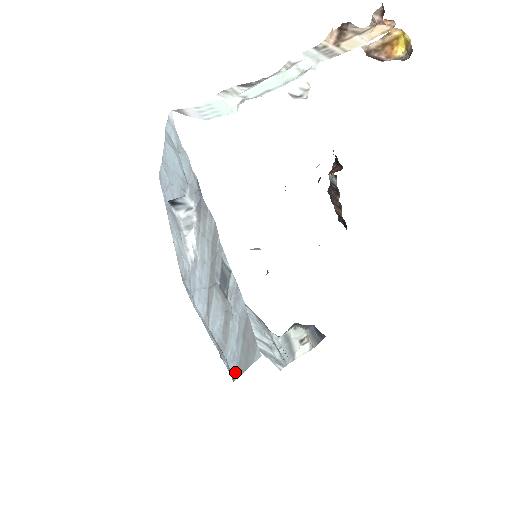
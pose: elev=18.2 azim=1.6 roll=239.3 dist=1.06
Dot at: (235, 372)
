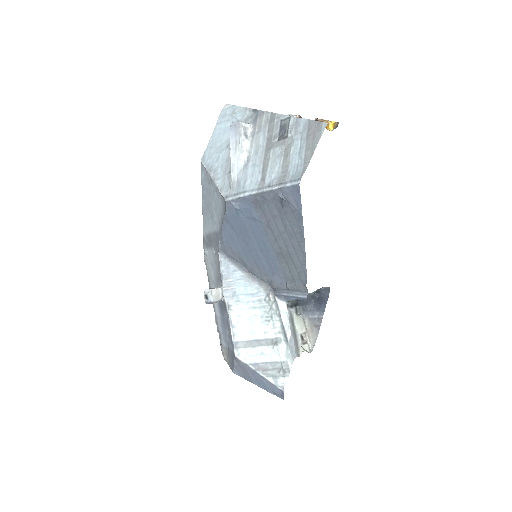
Dot at: (301, 173)
